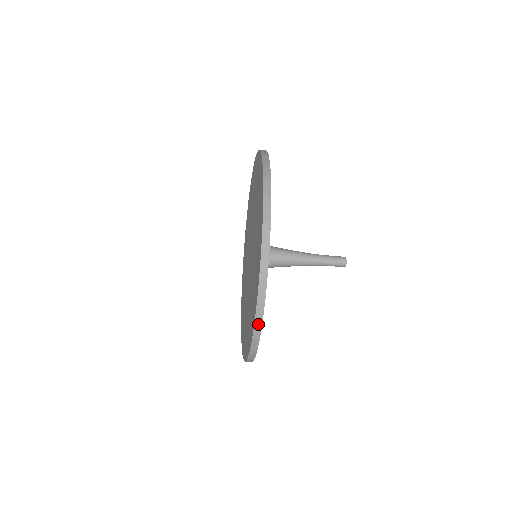
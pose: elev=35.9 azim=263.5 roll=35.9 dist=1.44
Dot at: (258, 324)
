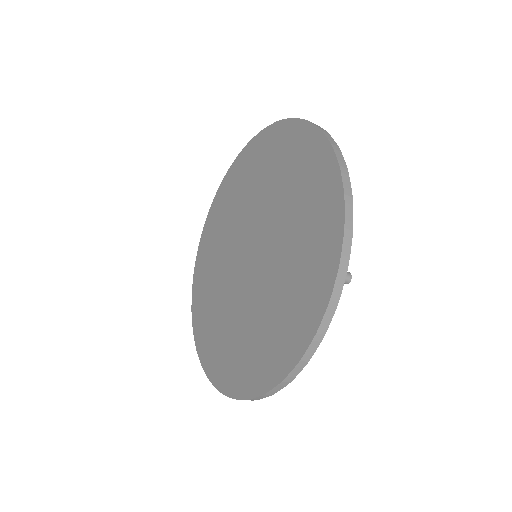
Dot at: occluded
